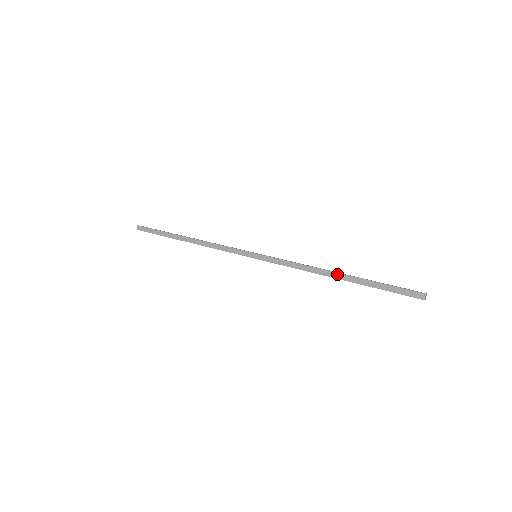
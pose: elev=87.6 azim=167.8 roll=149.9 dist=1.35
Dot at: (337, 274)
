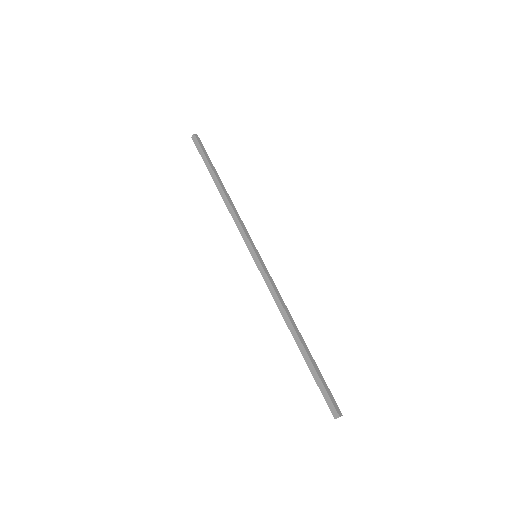
Dot at: (296, 335)
